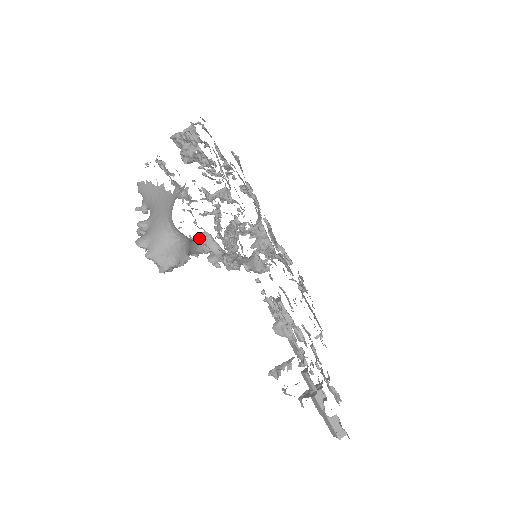
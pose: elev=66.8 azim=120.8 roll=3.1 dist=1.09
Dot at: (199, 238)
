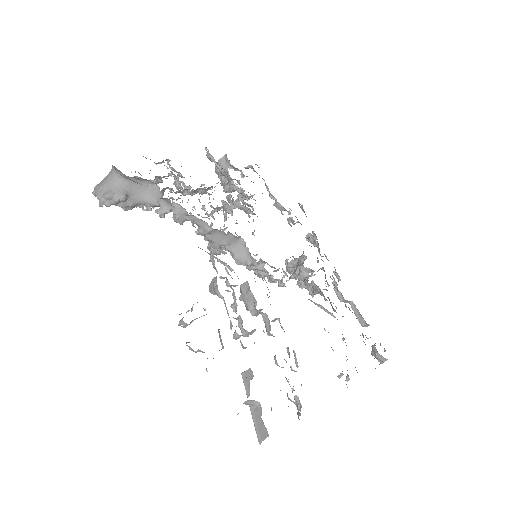
Dot at: (147, 188)
